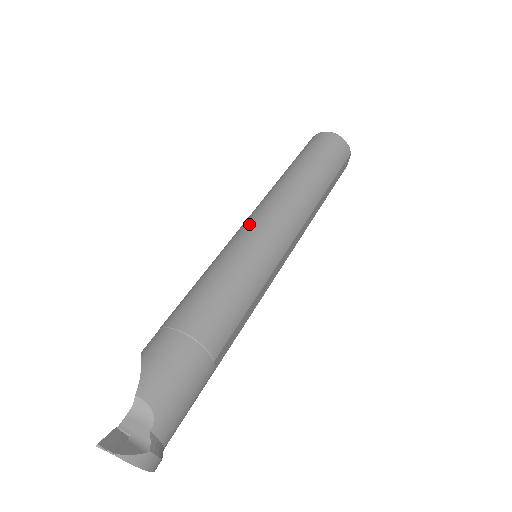
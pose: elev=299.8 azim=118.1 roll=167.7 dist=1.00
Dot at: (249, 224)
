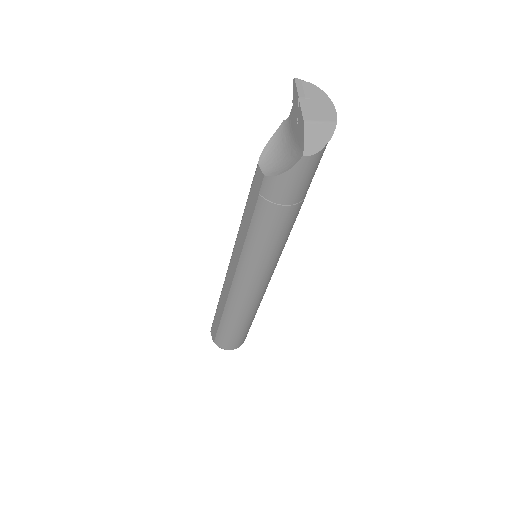
Dot at: occluded
